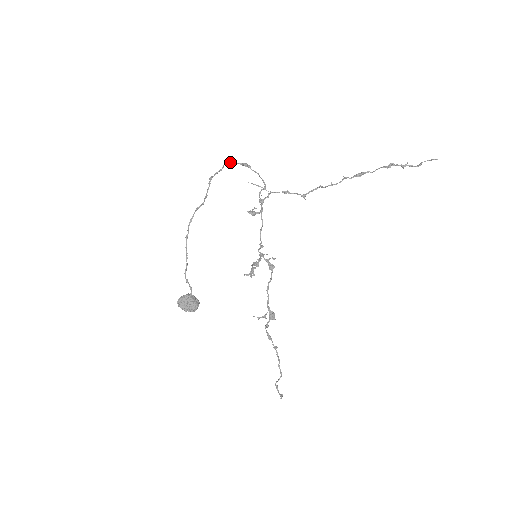
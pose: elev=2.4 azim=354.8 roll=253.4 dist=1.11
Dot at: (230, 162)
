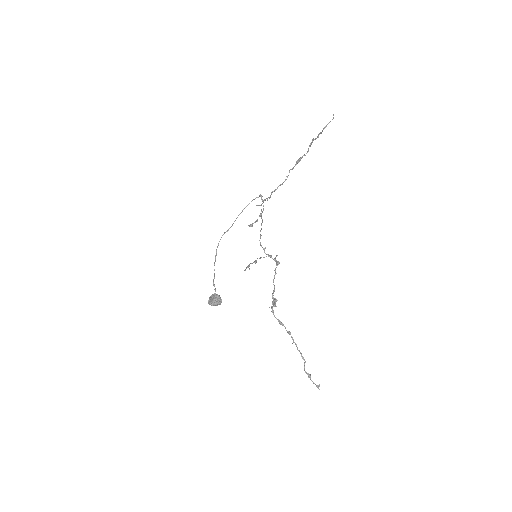
Dot at: (254, 199)
